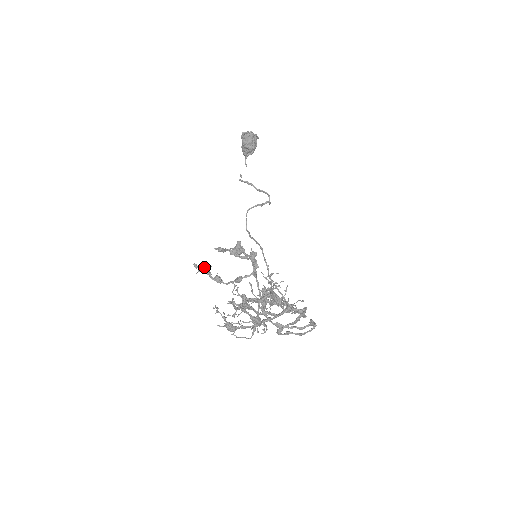
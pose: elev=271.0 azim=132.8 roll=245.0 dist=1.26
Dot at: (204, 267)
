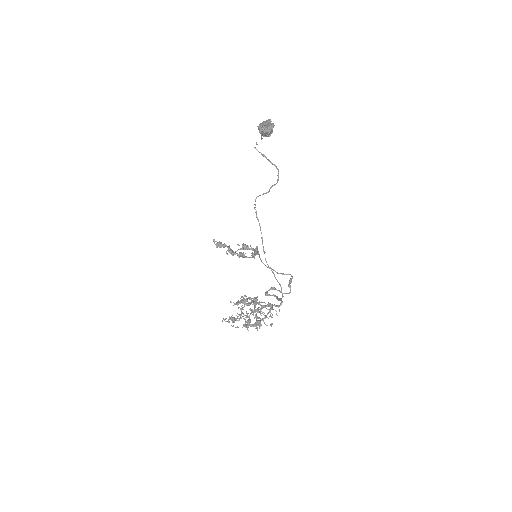
Dot at: (220, 247)
